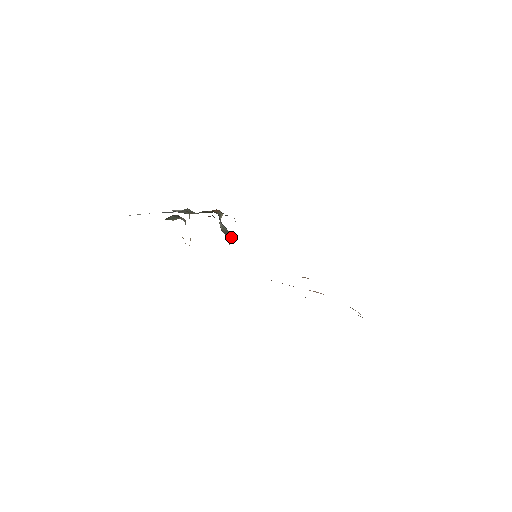
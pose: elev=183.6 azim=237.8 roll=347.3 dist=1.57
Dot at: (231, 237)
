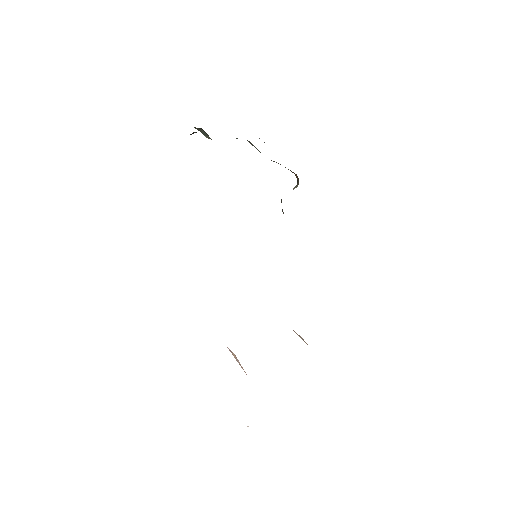
Dot at: occluded
